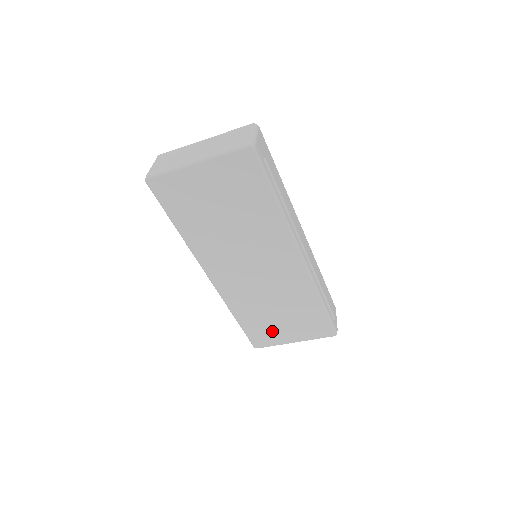
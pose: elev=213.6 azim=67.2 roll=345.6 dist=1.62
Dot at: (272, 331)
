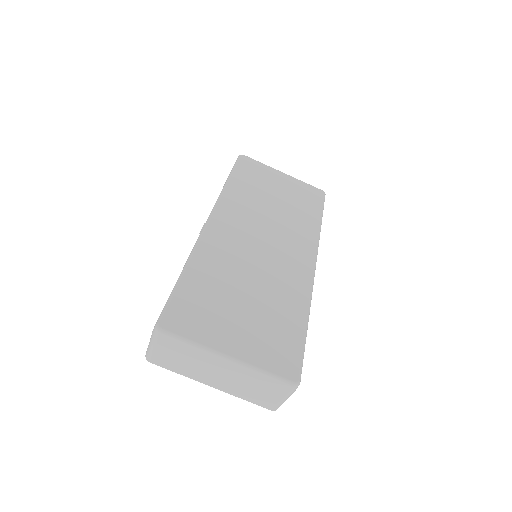
Dot at: (214, 316)
